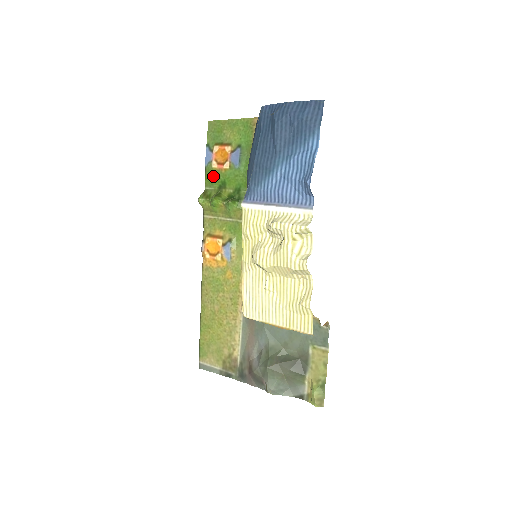
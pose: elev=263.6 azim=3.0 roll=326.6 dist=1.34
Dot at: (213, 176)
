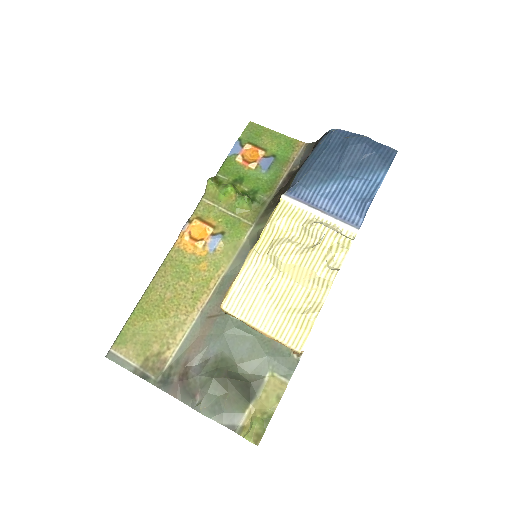
Dot at: (232, 168)
